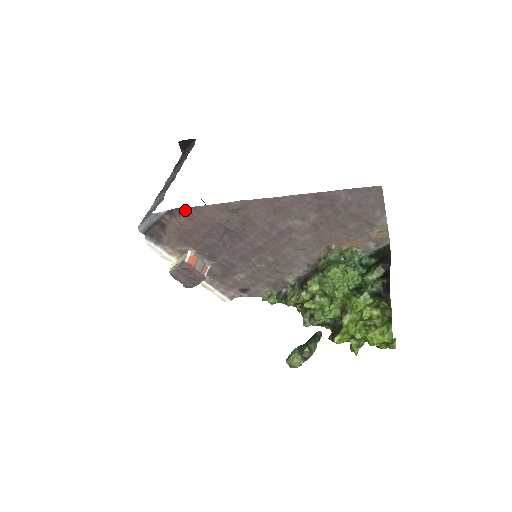
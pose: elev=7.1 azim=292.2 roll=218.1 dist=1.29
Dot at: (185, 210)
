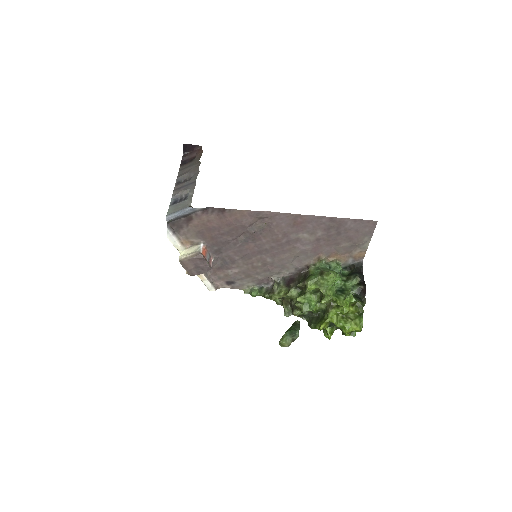
Dot at: (220, 210)
